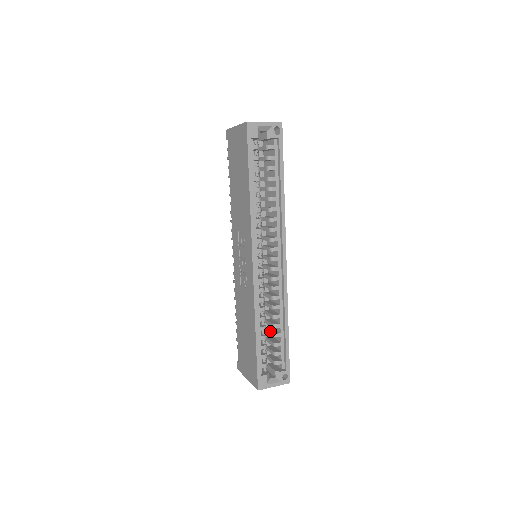
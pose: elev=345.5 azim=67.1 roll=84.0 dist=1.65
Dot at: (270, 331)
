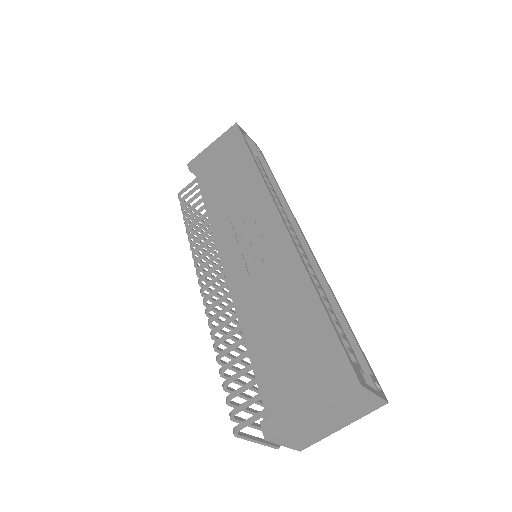
Dot at: occluded
